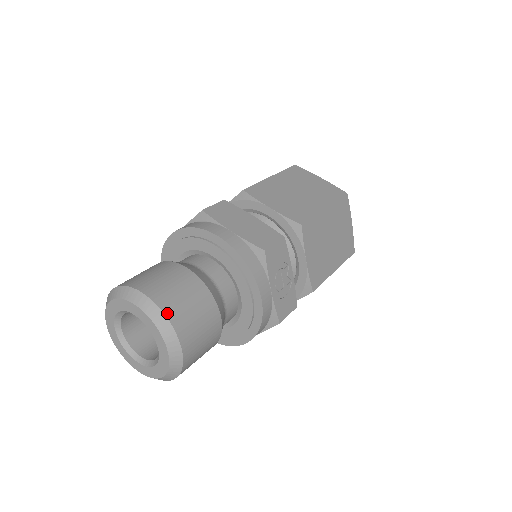
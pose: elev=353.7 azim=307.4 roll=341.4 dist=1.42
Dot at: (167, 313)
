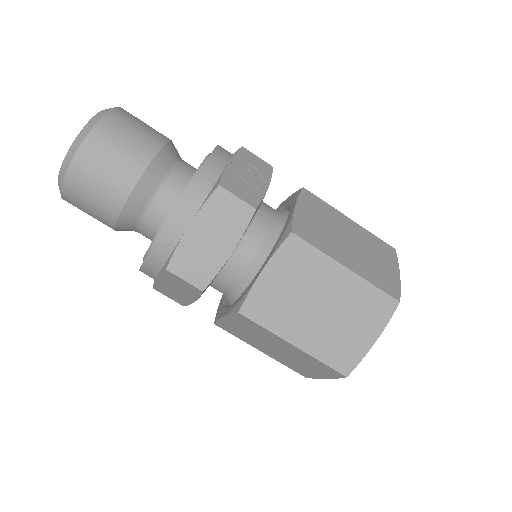
Dot at: occluded
